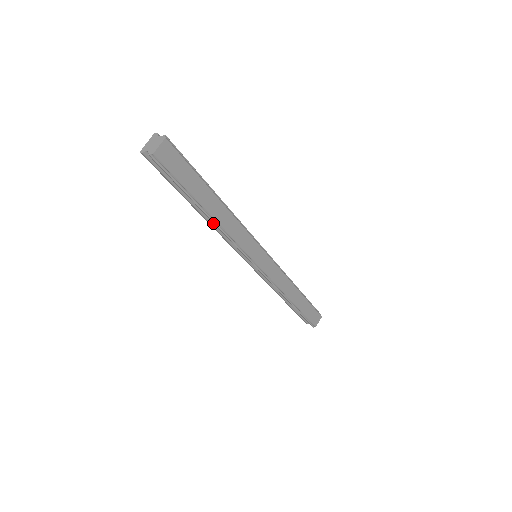
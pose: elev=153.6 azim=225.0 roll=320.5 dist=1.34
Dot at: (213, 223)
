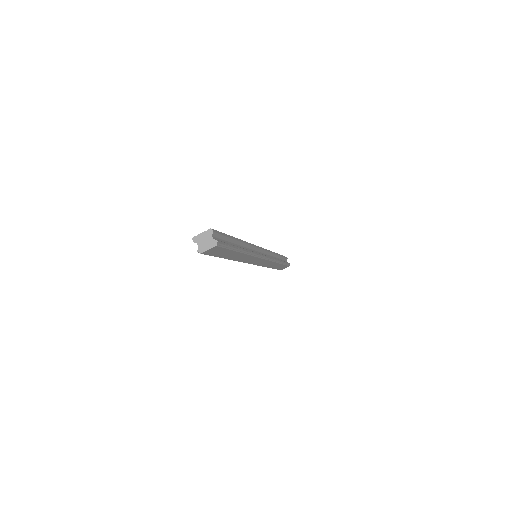
Dot at: occluded
